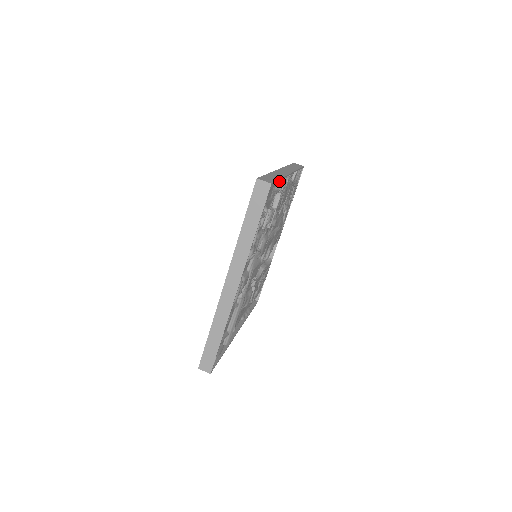
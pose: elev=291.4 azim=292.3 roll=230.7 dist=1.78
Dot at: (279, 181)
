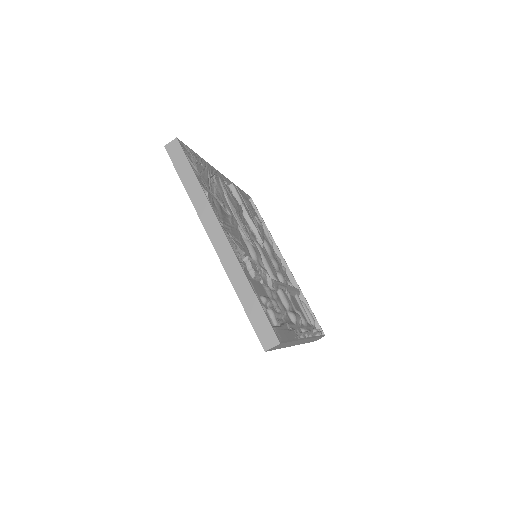
Dot at: occluded
